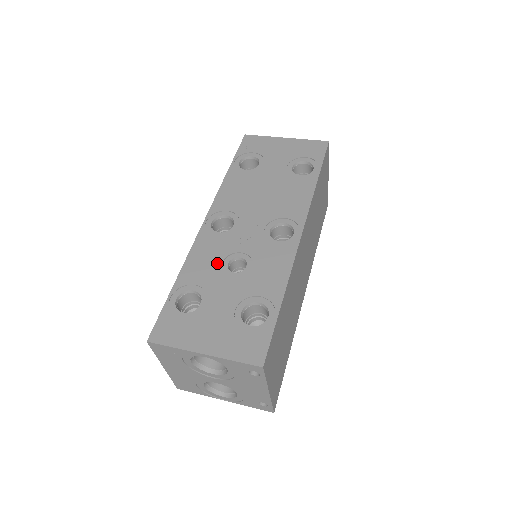
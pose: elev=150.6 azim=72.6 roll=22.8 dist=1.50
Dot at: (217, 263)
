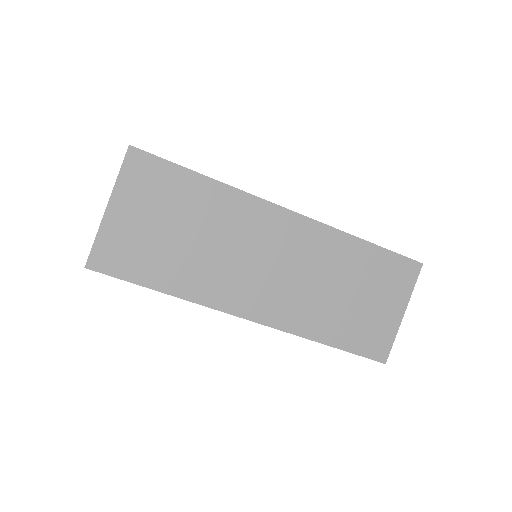
Dot at: occluded
